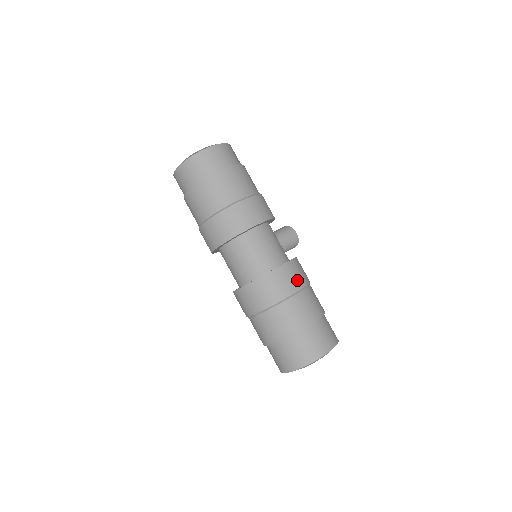
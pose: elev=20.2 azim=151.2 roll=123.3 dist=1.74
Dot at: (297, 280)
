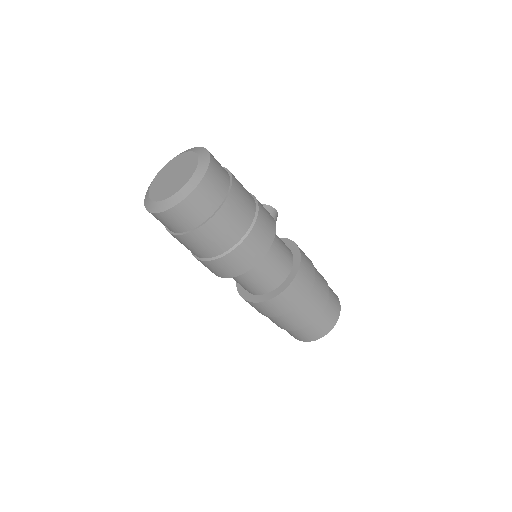
Dot at: (311, 270)
